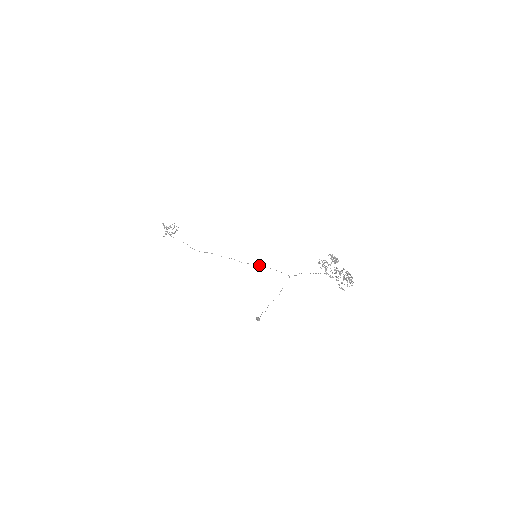
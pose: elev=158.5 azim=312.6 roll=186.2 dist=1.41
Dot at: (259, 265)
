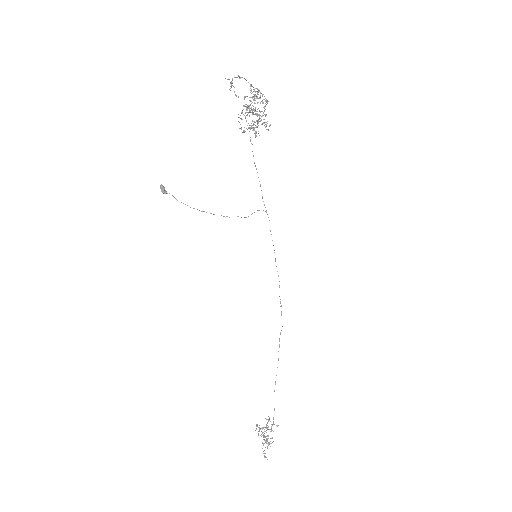
Dot at: occluded
